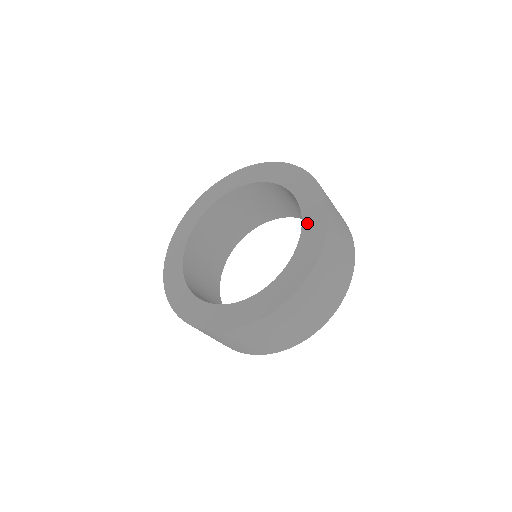
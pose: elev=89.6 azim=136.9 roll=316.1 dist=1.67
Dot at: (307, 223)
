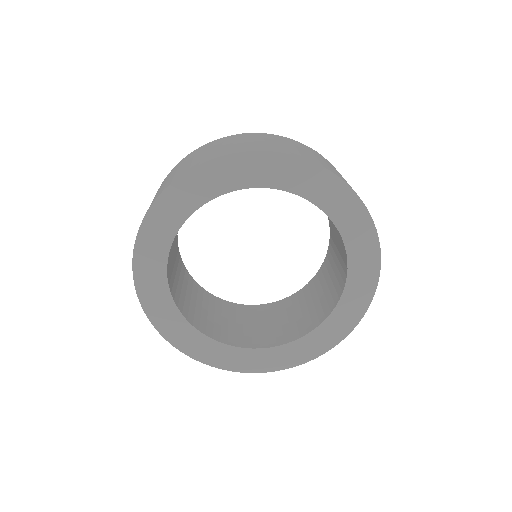
Dot at: (354, 272)
